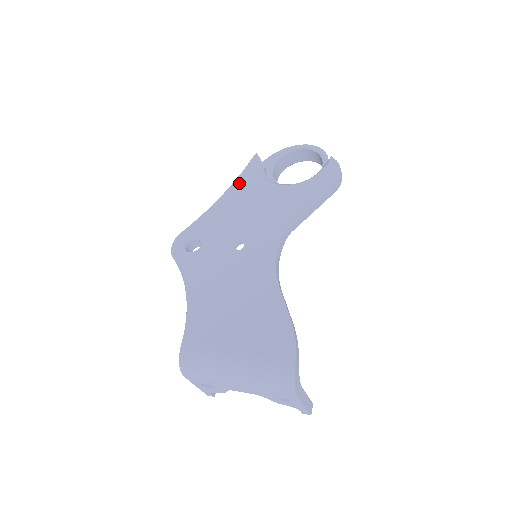
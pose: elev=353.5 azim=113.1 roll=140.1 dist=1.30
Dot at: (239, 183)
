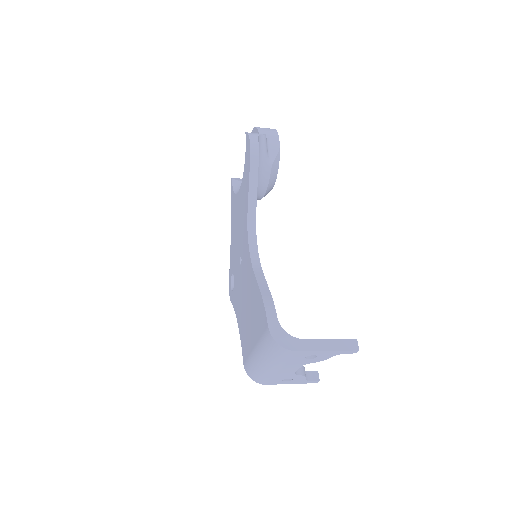
Dot at: (232, 211)
